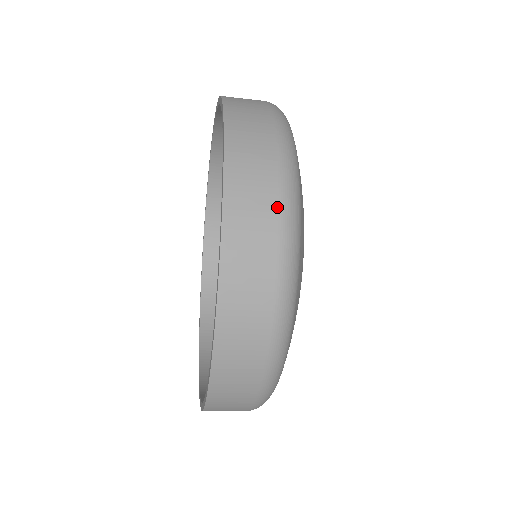
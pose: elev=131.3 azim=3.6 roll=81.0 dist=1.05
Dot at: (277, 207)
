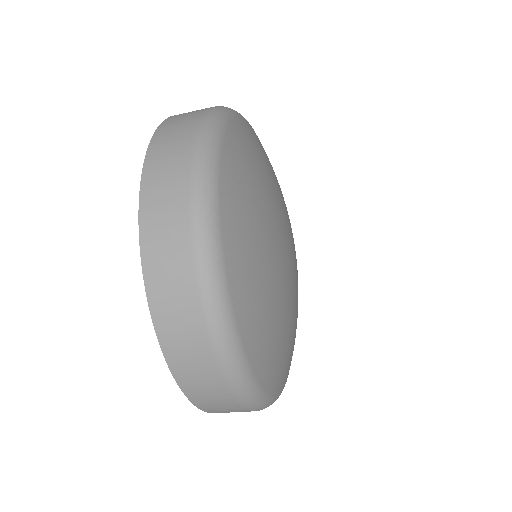
Dot at: (188, 231)
